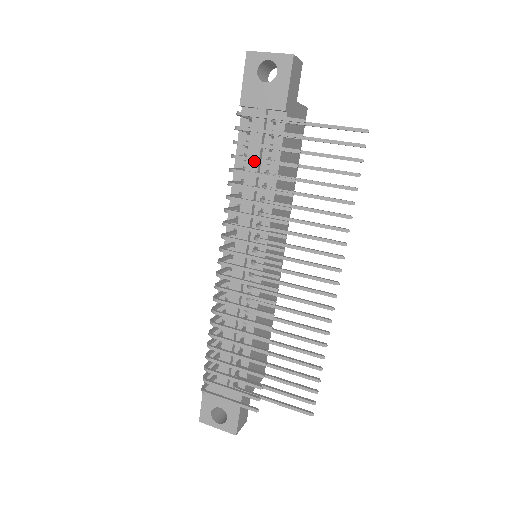
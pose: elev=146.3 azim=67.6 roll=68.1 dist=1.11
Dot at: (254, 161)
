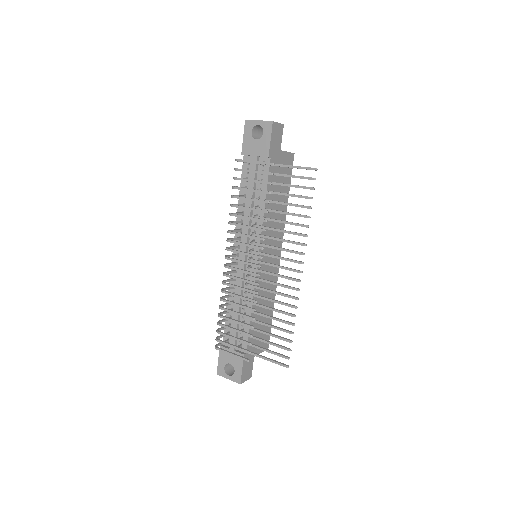
Dot at: (245, 190)
